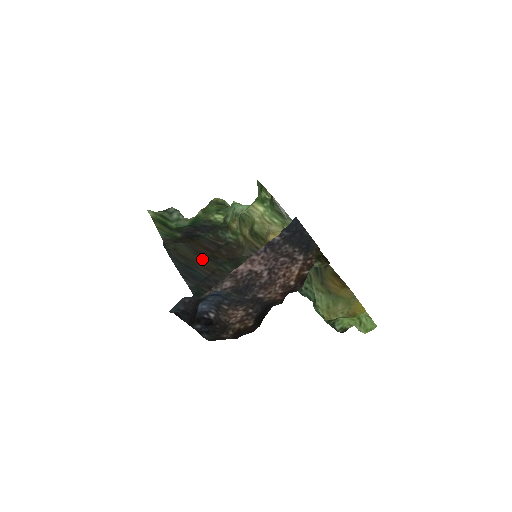
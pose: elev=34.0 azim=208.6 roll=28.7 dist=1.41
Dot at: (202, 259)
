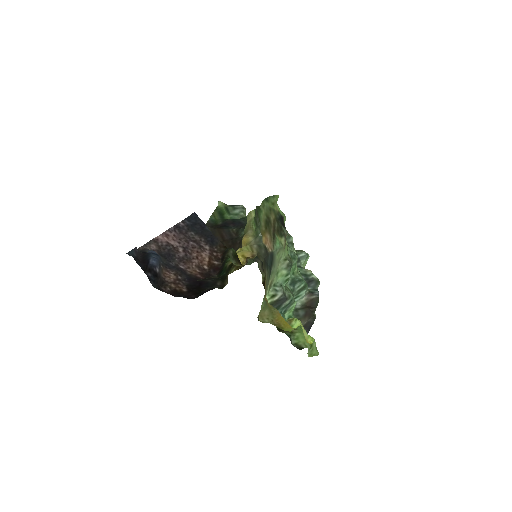
Dot at: occluded
